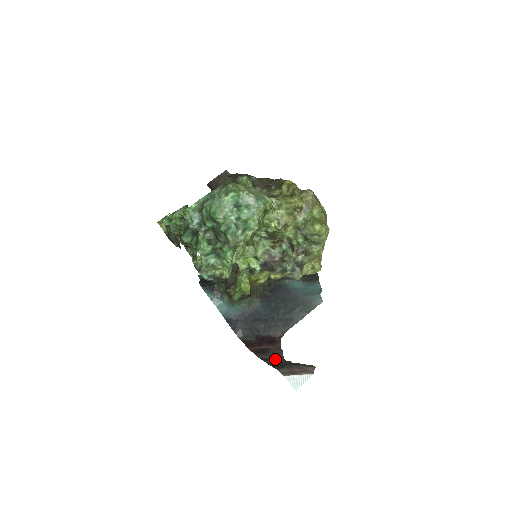
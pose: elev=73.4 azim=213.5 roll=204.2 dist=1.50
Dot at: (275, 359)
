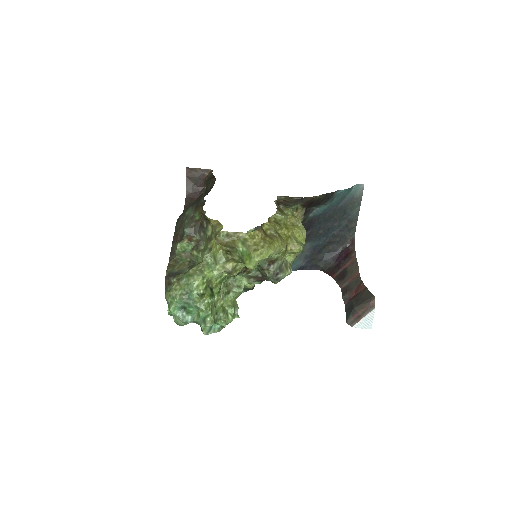
Dot at: (353, 284)
